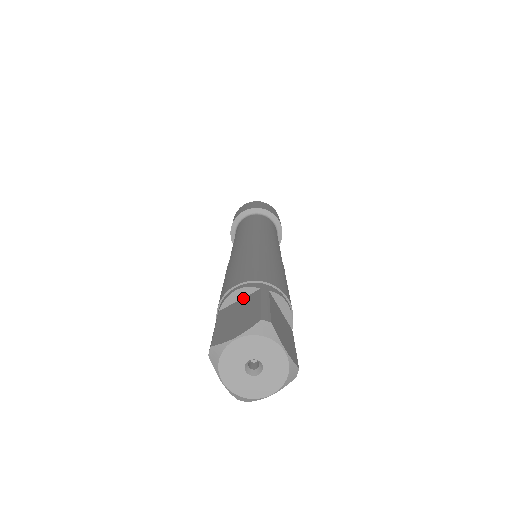
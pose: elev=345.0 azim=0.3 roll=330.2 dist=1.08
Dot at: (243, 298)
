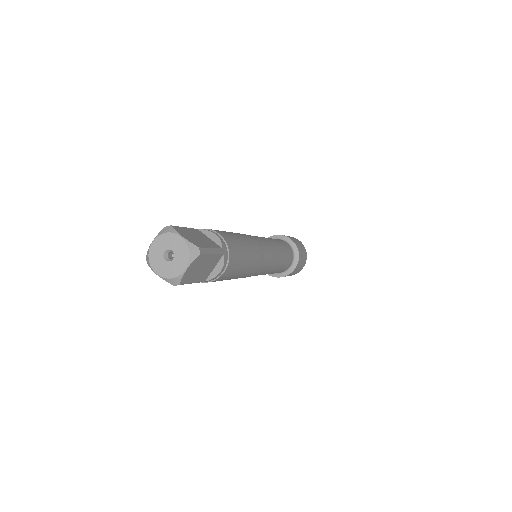
Dot at: occluded
